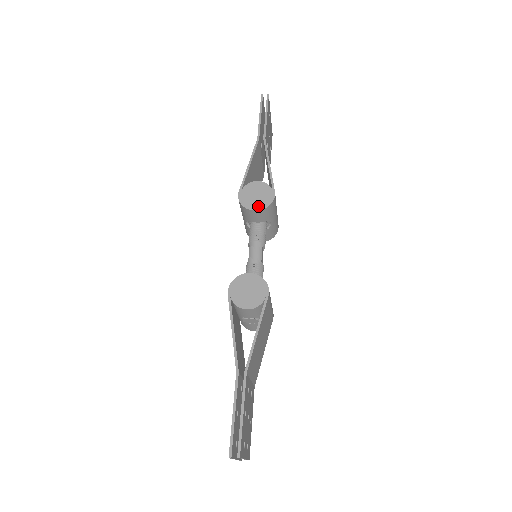
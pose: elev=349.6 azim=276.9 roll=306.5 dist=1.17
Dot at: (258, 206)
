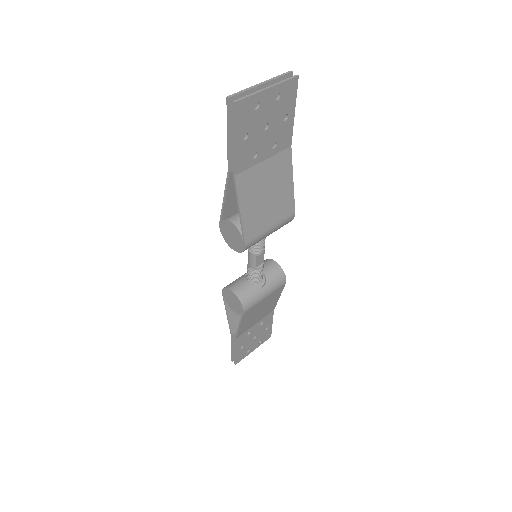
Dot at: (233, 247)
